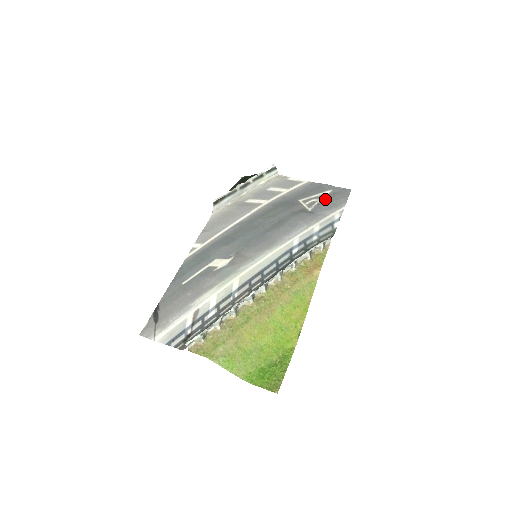
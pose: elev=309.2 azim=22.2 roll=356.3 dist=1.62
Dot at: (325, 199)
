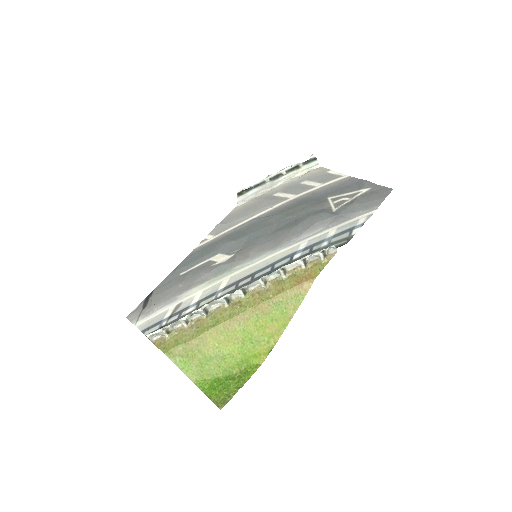
Dot at: (357, 199)
